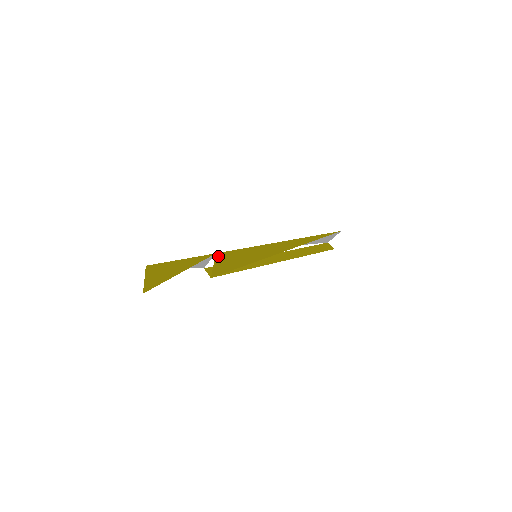
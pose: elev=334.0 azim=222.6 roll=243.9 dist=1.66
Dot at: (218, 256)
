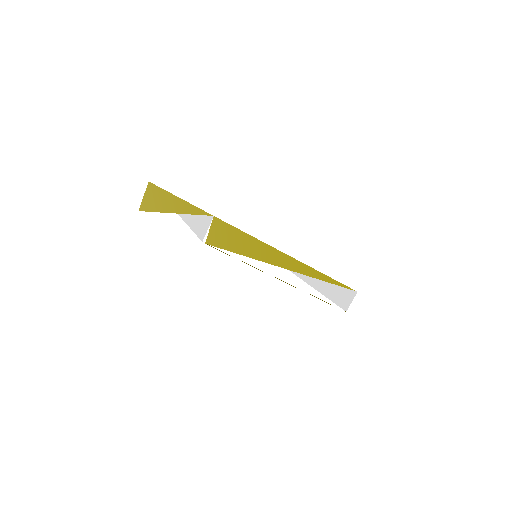
Dot at: (216, 221)
